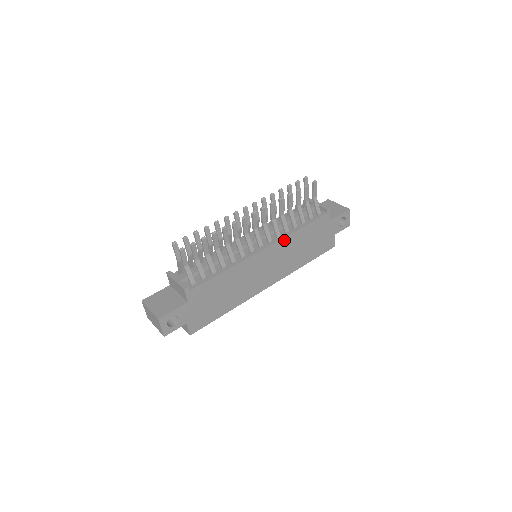
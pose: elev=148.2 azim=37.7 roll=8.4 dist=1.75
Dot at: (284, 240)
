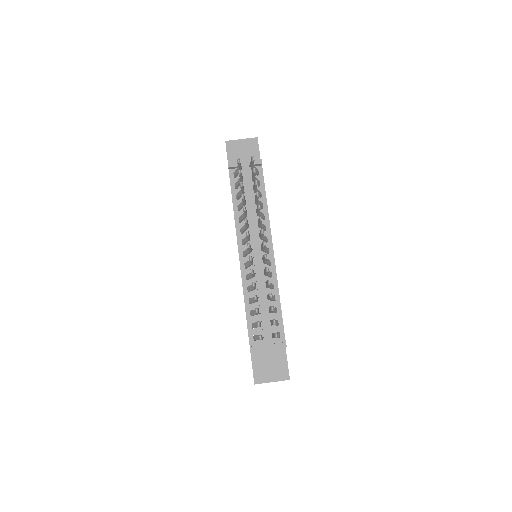
Dot at: (269, 226)
